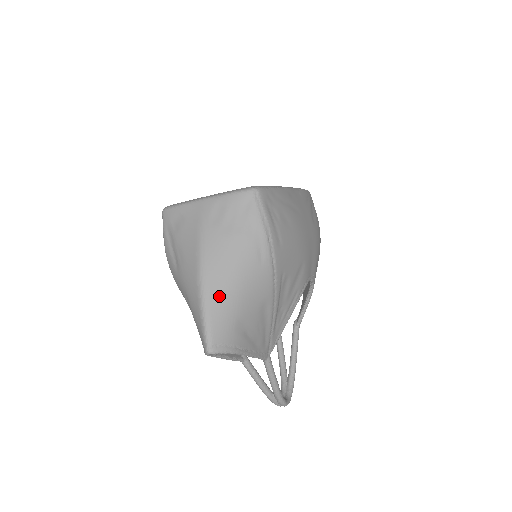
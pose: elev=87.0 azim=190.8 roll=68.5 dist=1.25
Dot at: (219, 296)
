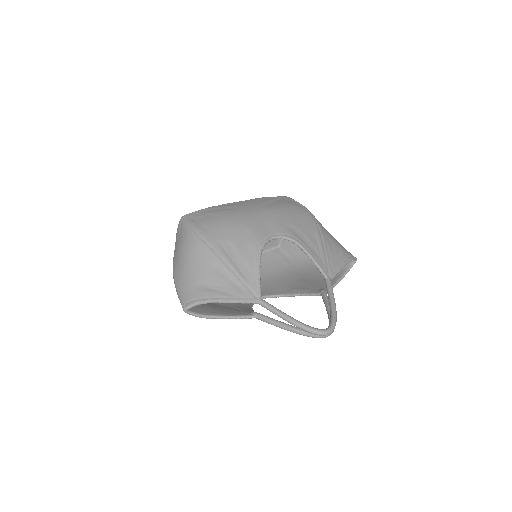
Dot at: (180, 279)
